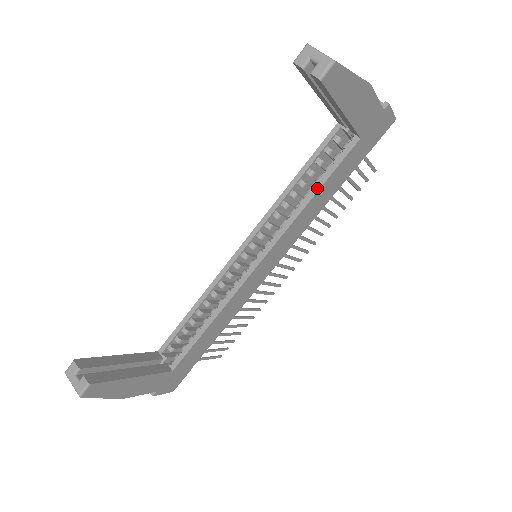
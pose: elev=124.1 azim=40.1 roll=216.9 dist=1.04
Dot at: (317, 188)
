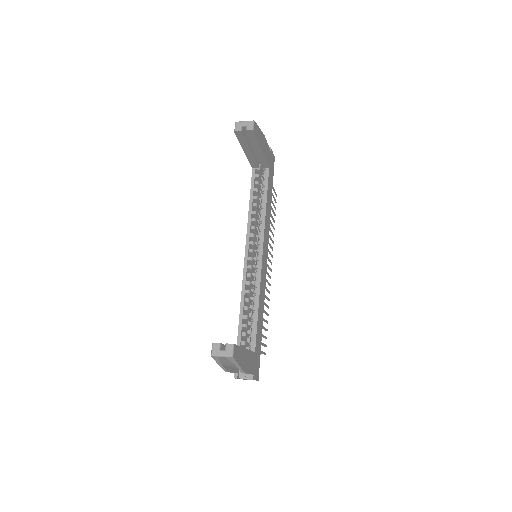
Dot at: (265, 200)
